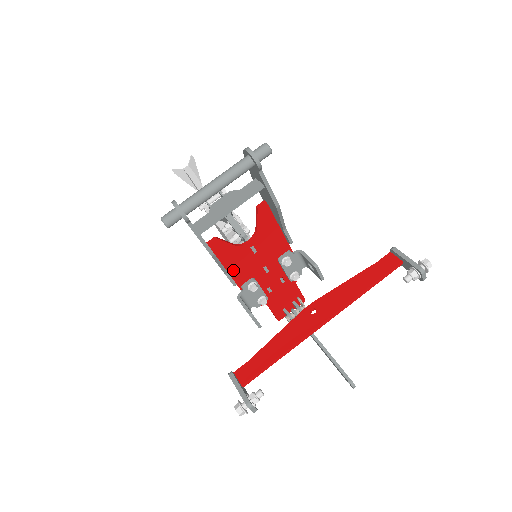
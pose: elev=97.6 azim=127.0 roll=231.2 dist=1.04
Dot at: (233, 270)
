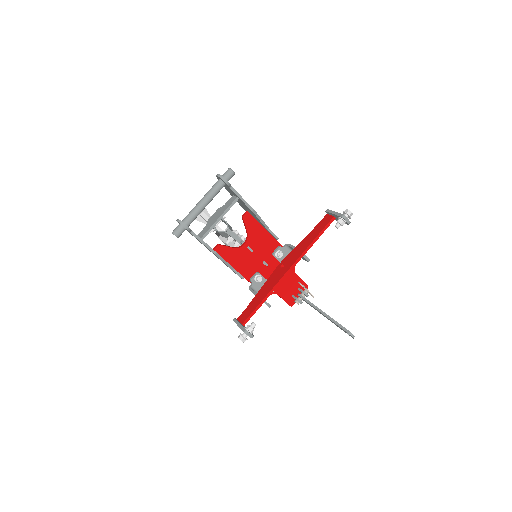
Dot at: (239, 268)
